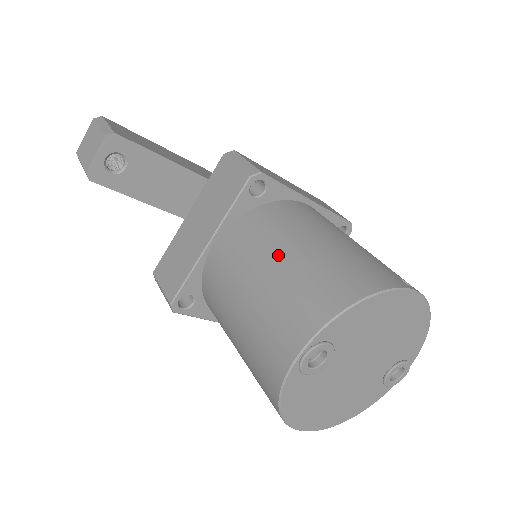
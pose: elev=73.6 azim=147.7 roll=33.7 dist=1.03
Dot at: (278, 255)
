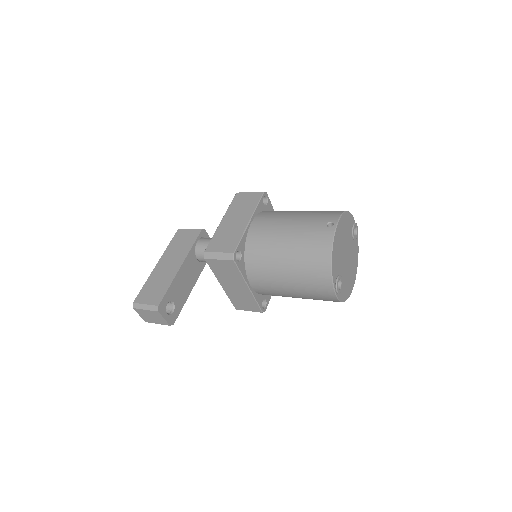
Dot at: (283, 271)
